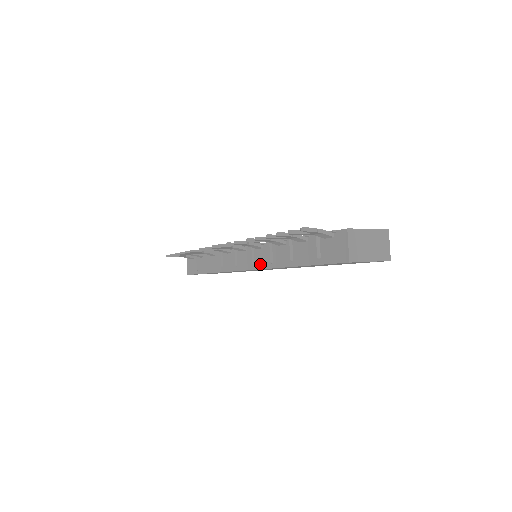
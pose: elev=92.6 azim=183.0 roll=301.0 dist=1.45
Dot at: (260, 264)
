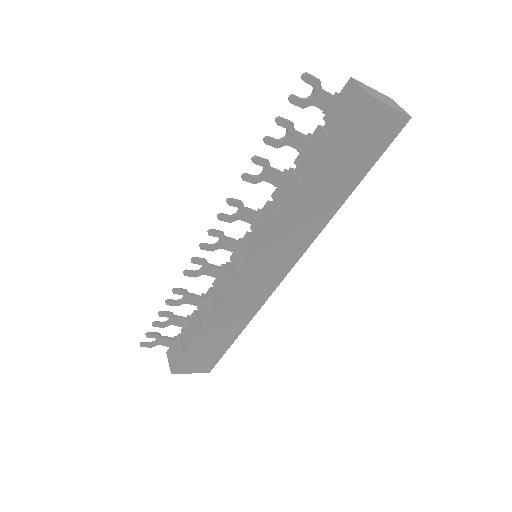
Dot at: (265, 234)
